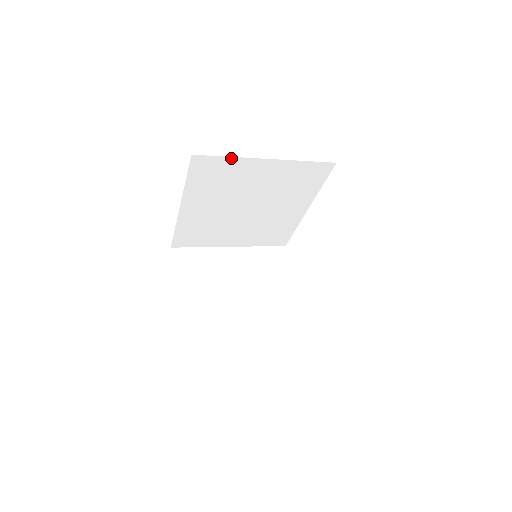
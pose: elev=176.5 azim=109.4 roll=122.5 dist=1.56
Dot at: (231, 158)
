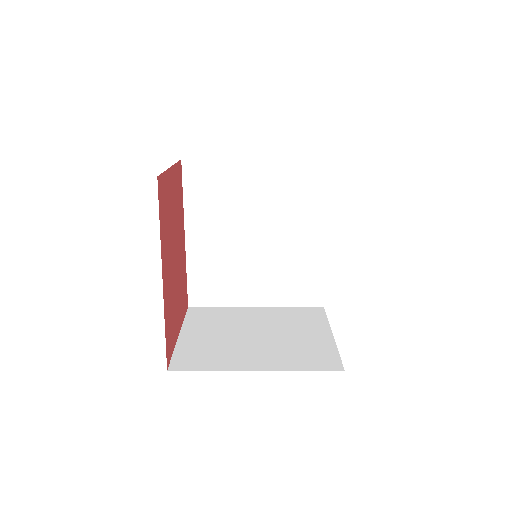
Dot at: (219, 161)
